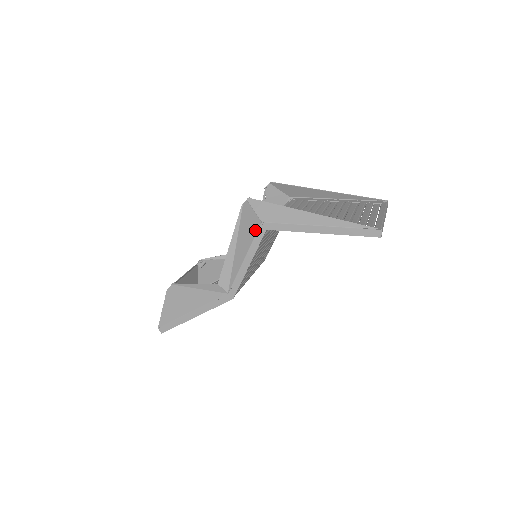
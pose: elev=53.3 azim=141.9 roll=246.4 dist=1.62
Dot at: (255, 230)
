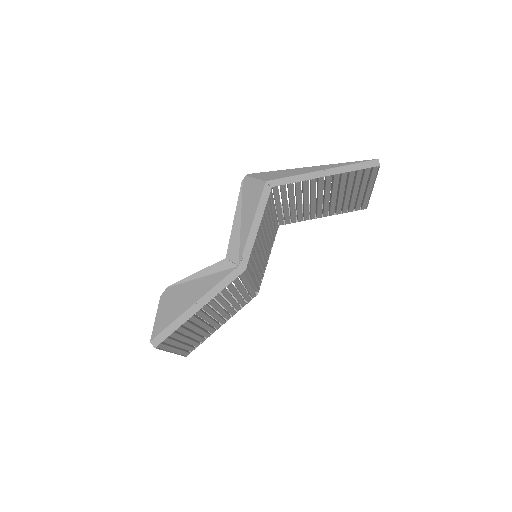
Dot at: (260, 191)
